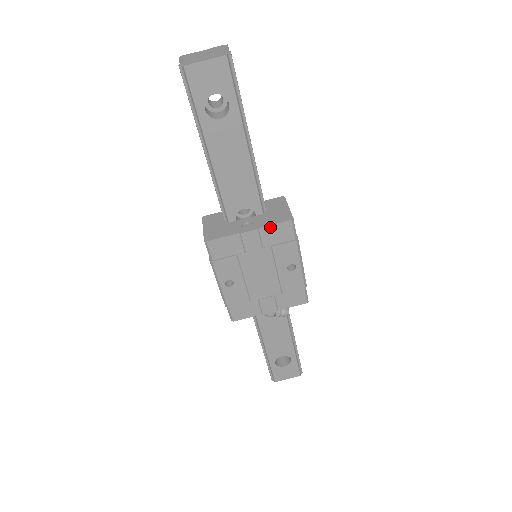
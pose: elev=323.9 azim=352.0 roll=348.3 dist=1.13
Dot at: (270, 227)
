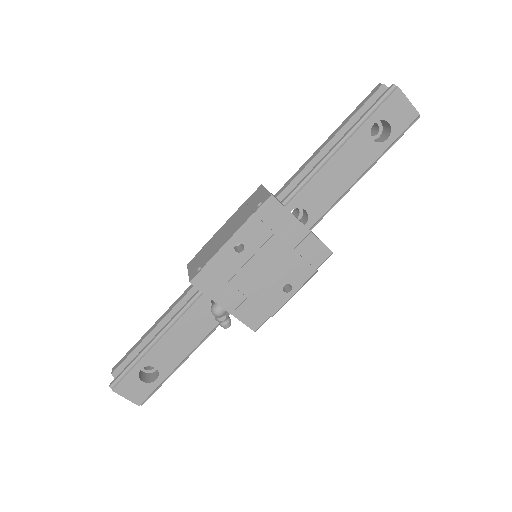
Dot at: (317, 240)
